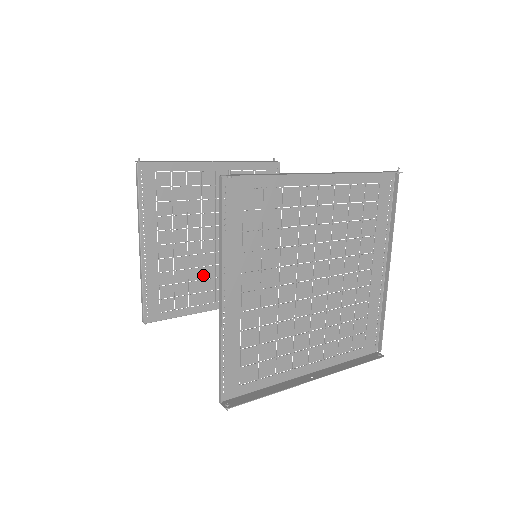
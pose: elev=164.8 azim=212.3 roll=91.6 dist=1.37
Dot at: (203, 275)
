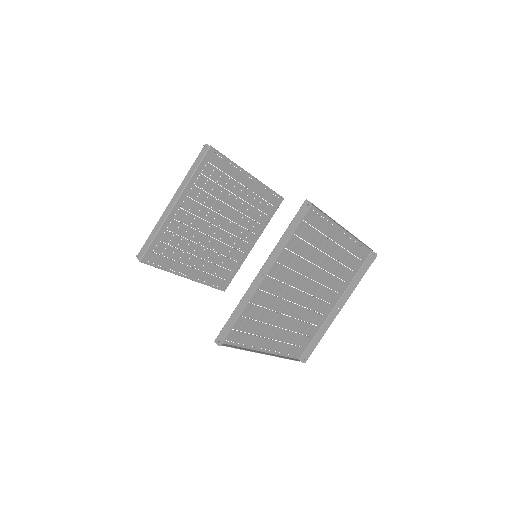
Dot at: (230, 245)
